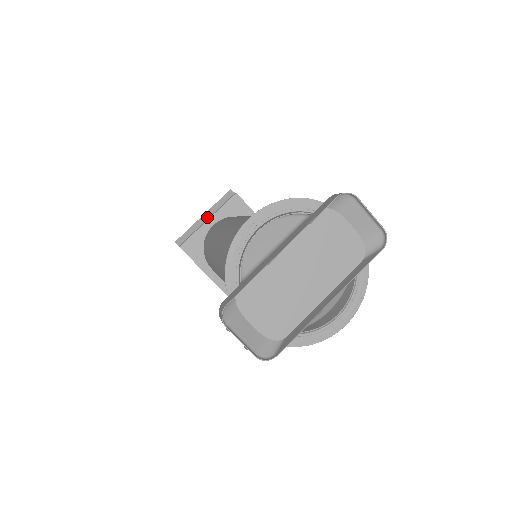
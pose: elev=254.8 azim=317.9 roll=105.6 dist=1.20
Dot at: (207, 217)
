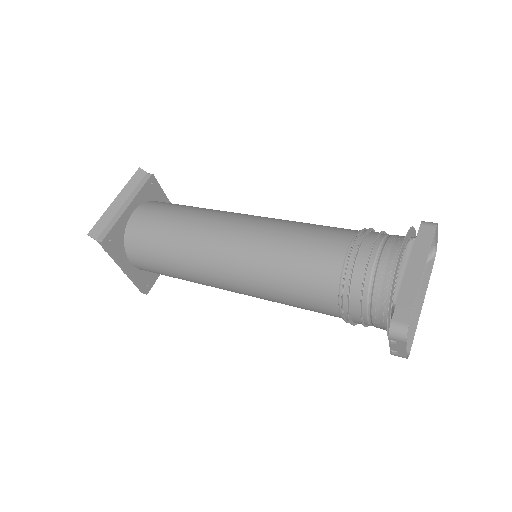
Dot at: (122, 202)
